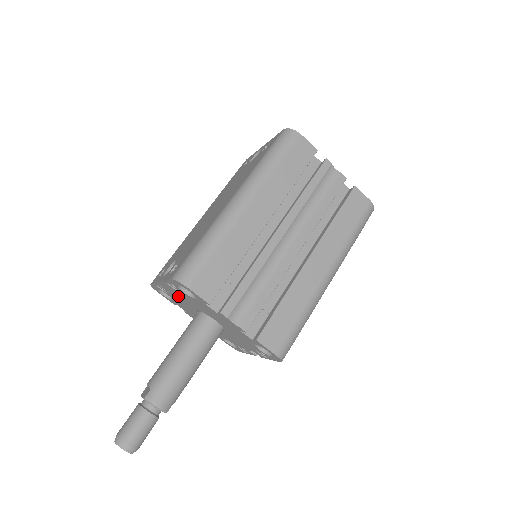
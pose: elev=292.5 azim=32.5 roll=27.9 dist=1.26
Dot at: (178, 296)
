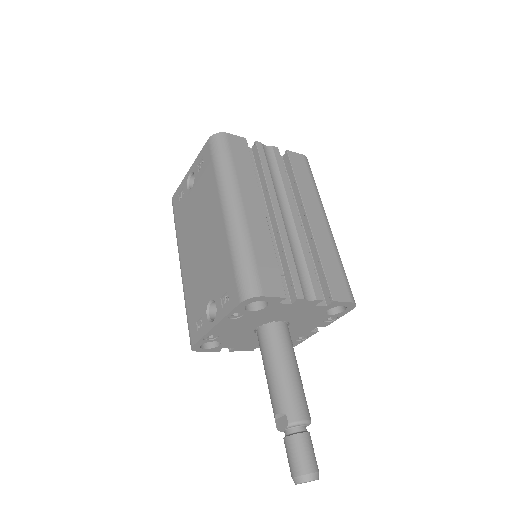
Dot at: (235, 328)
